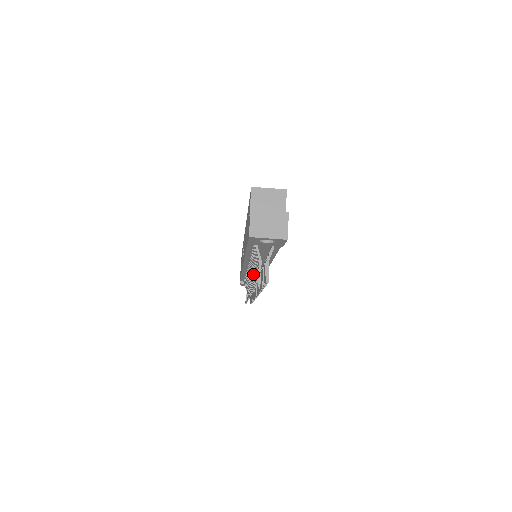
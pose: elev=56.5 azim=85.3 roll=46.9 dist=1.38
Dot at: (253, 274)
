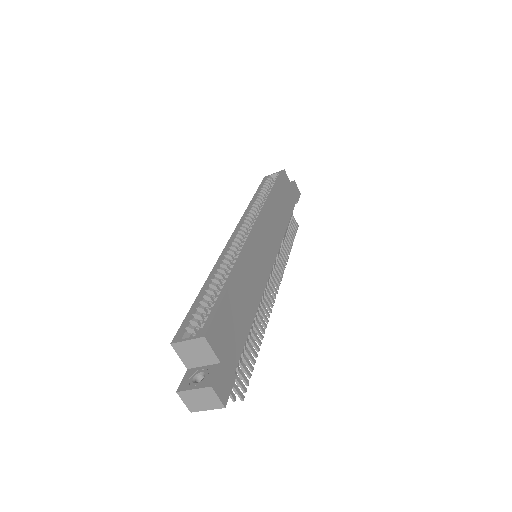
Dot at: occluded
